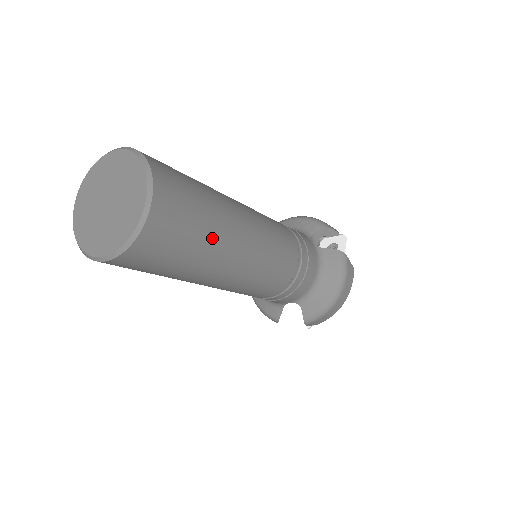
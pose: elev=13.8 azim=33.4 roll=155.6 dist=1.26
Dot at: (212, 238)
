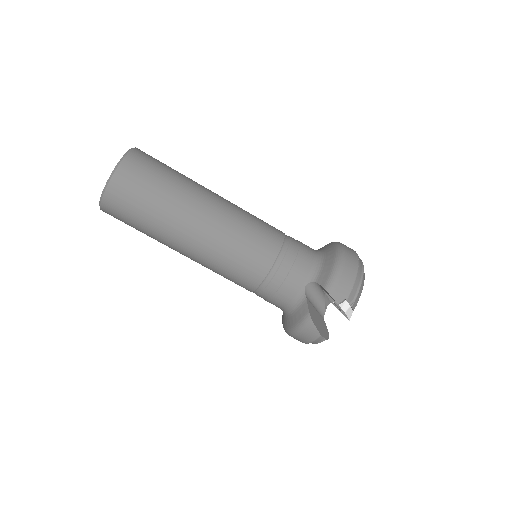
Dot at: (184, 180)
